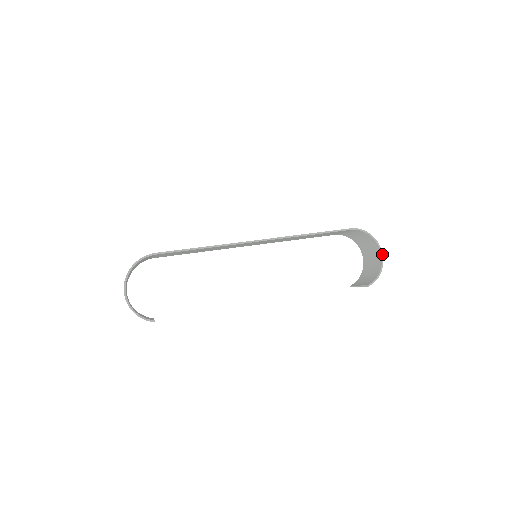
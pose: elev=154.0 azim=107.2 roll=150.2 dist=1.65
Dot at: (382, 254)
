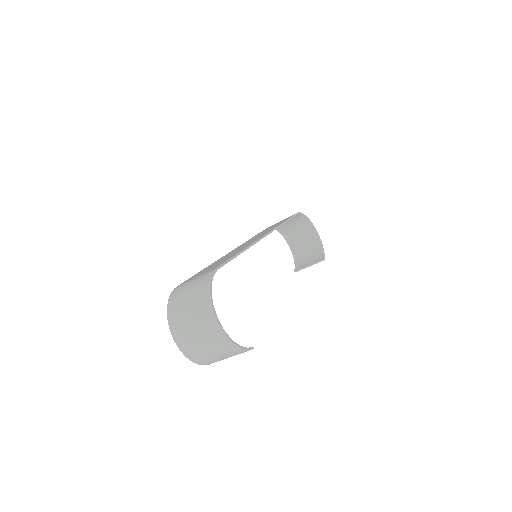
Dot at: occluded
